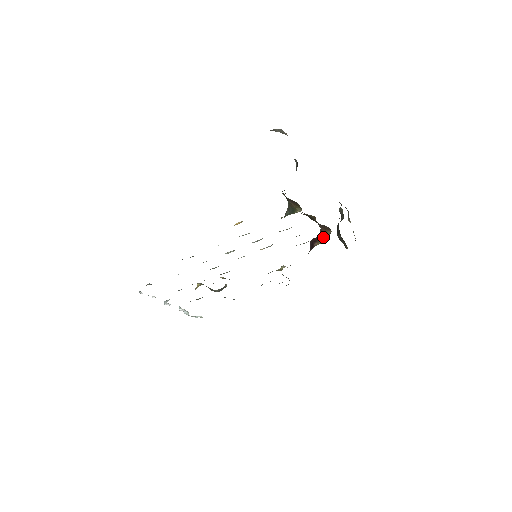
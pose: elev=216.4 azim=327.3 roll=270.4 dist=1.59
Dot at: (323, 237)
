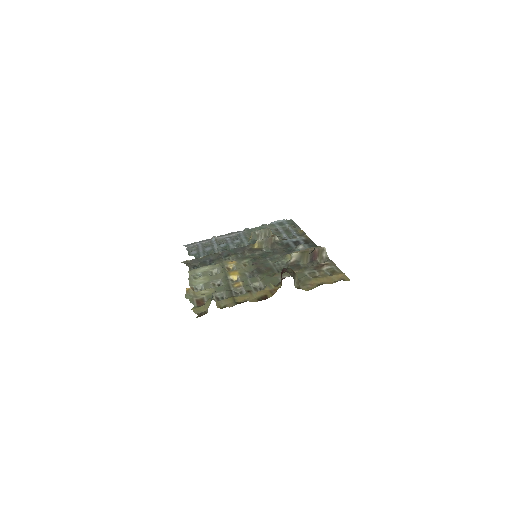
Dot at: occluded
